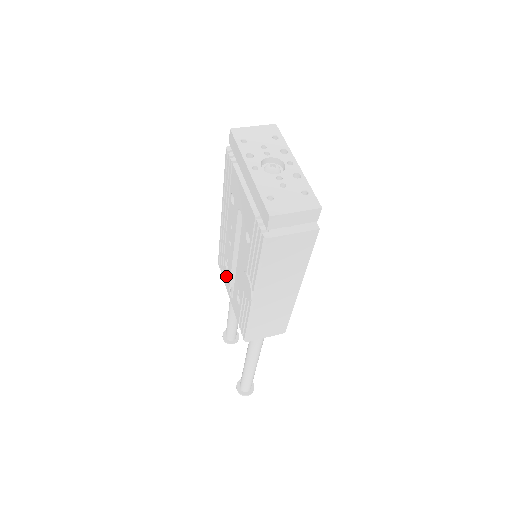
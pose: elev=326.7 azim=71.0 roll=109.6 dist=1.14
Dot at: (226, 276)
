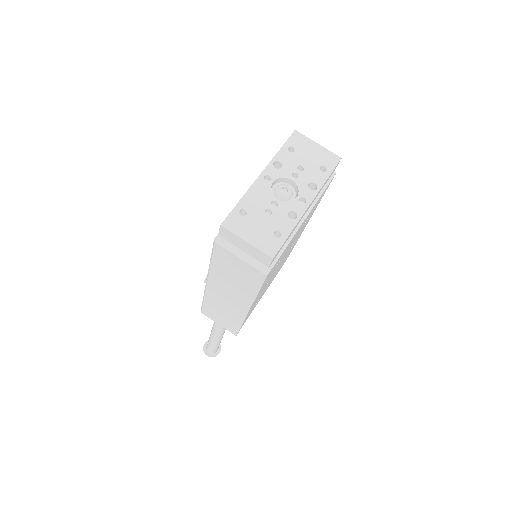
Dot at: occluded
